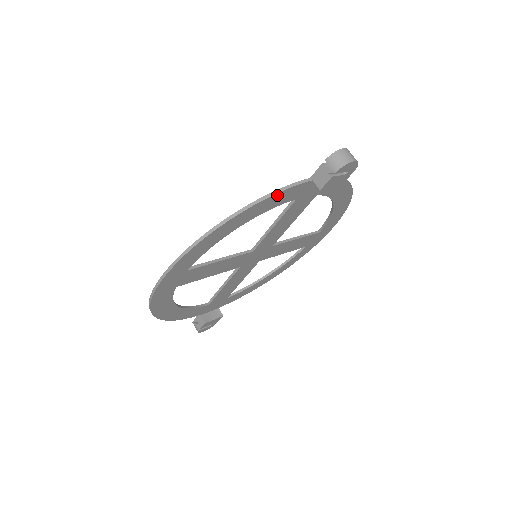
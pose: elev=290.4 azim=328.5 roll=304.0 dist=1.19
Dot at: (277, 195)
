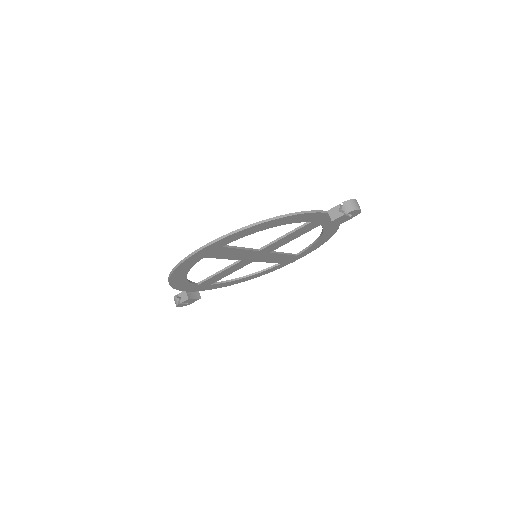
Dot at: (306, 214)
